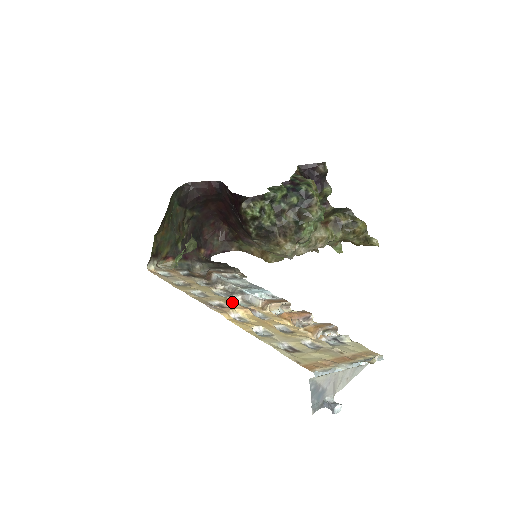
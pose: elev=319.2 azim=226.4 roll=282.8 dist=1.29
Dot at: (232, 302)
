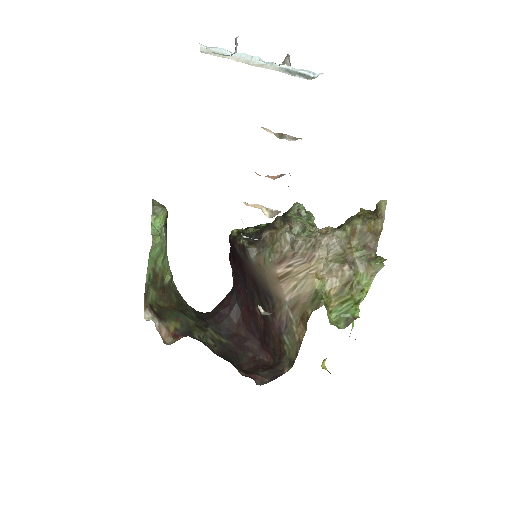
Dot at: occluded
